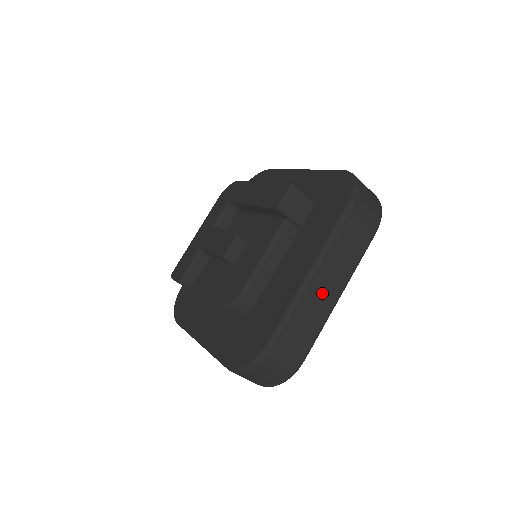
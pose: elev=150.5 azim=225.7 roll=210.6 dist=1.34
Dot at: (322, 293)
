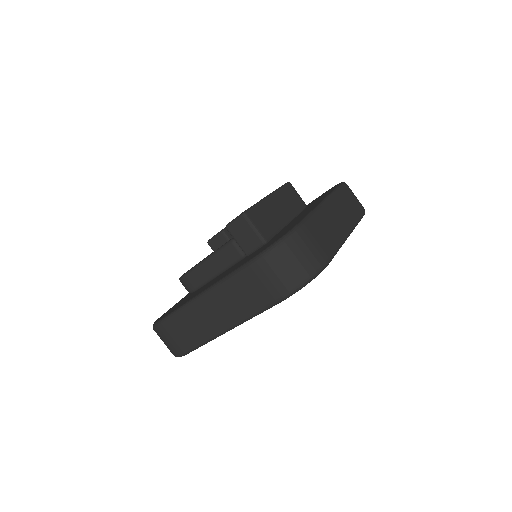
Dot at: (208, 316)
